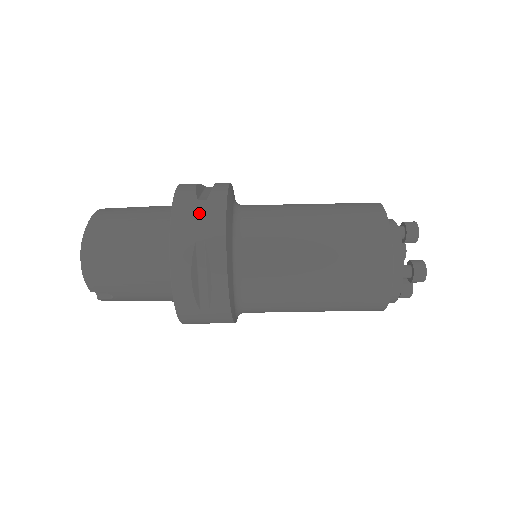
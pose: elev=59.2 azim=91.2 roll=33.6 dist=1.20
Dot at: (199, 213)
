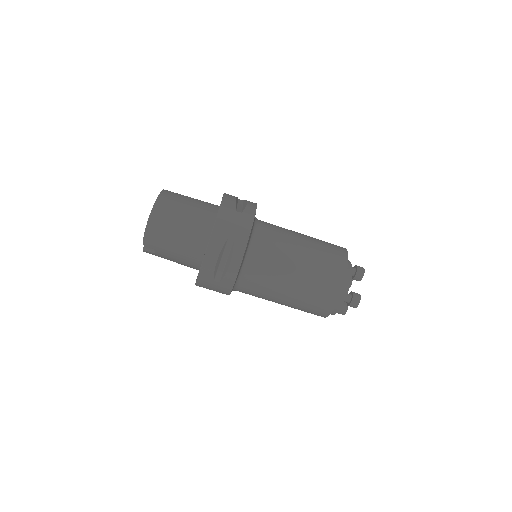
Dot at: (235, 220)
